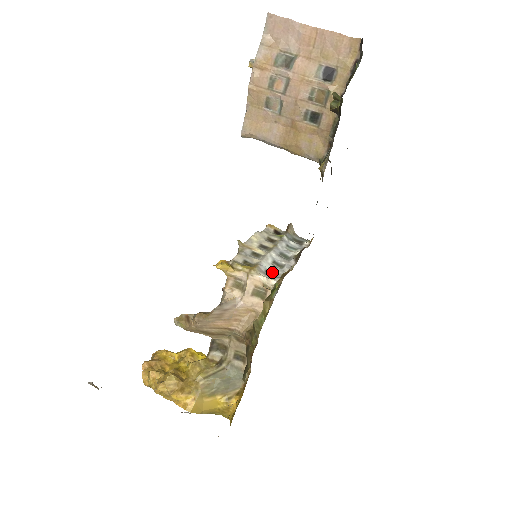
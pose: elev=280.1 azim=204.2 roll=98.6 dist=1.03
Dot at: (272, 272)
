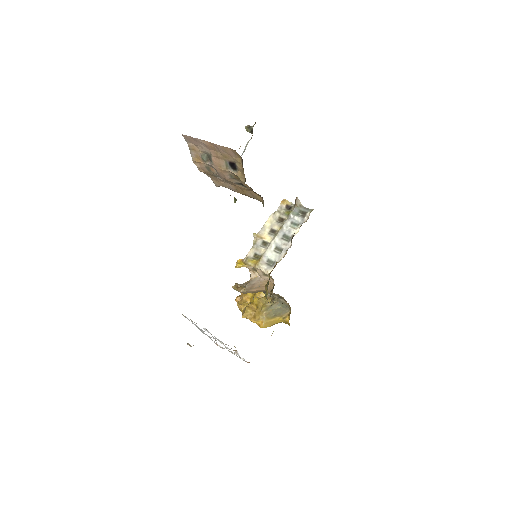
Dot at: (272, 260)
